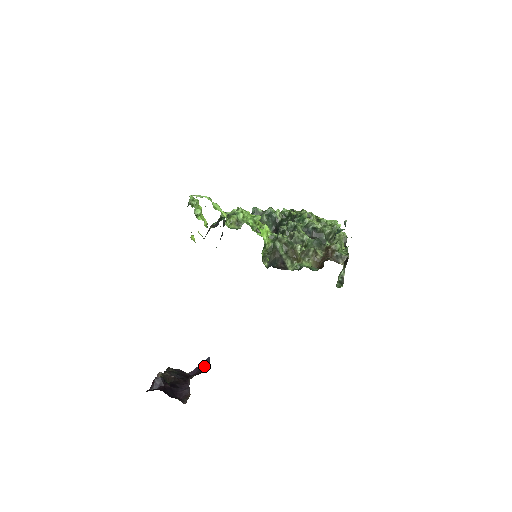
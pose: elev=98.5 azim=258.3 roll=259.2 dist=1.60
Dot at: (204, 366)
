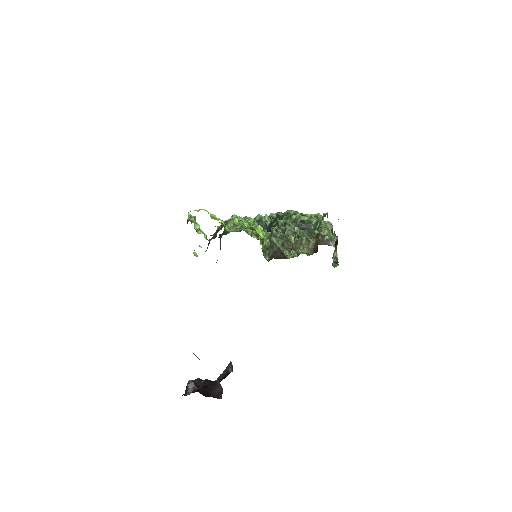
Dot at: (228, 370)
